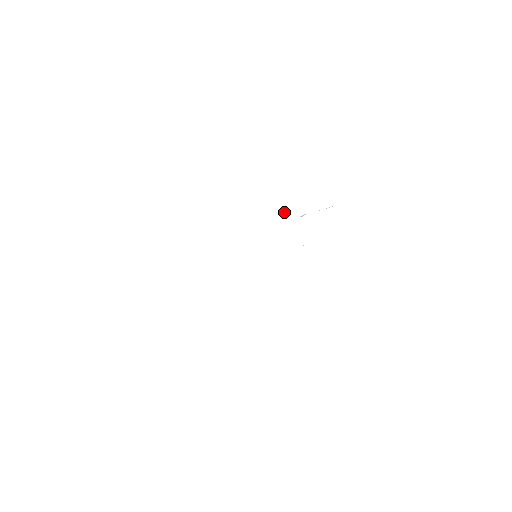
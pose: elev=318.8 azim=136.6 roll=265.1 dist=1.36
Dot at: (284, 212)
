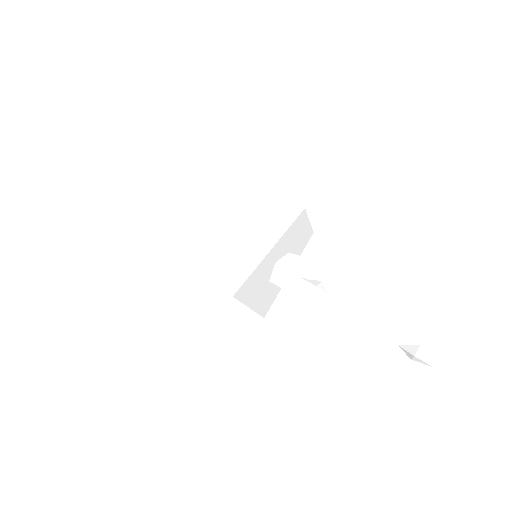
Dot at: occluded
